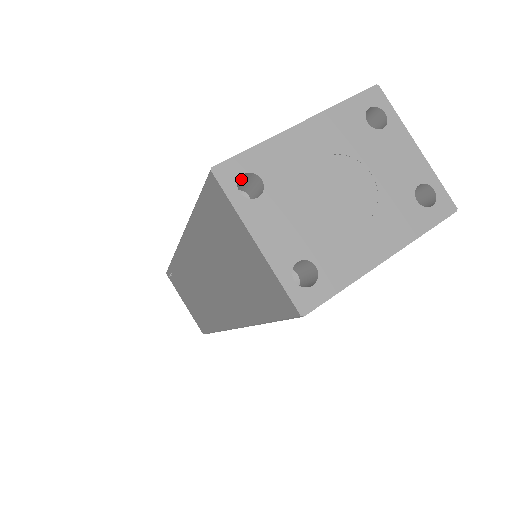
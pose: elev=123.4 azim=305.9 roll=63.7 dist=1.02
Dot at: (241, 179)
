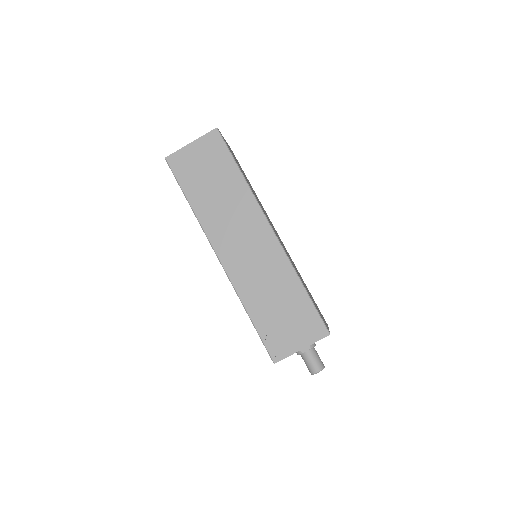
Dot at: occluded
